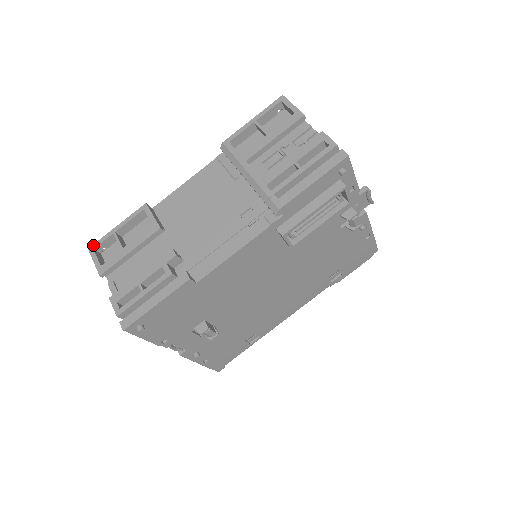
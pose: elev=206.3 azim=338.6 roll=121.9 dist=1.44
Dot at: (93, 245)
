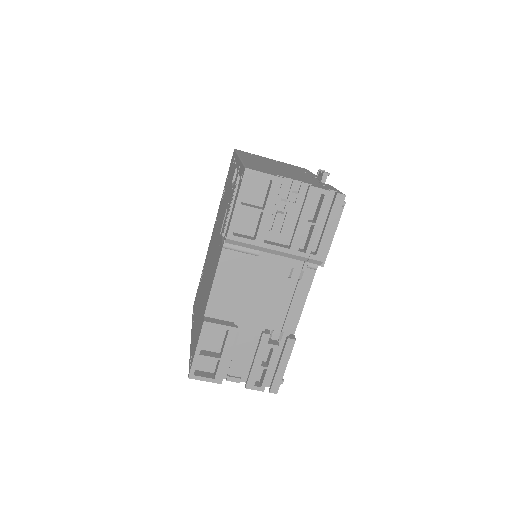
Dot at: (190, 374)
